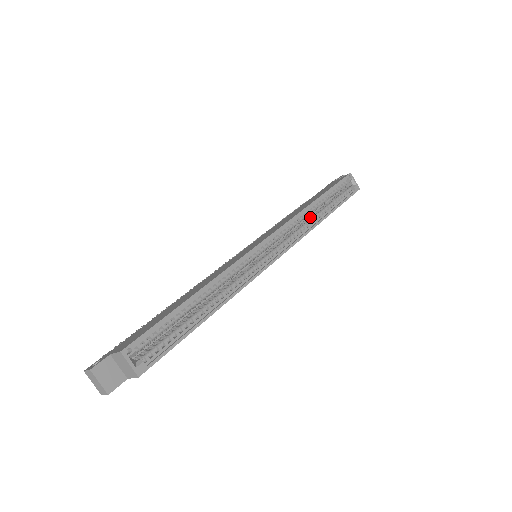
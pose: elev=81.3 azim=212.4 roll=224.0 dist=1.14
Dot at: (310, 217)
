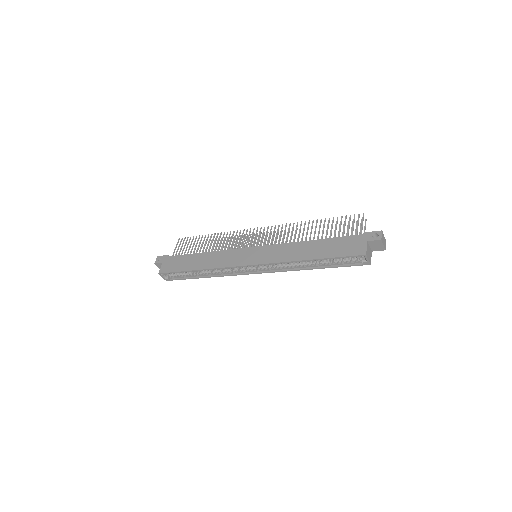
Dot at: occluded
